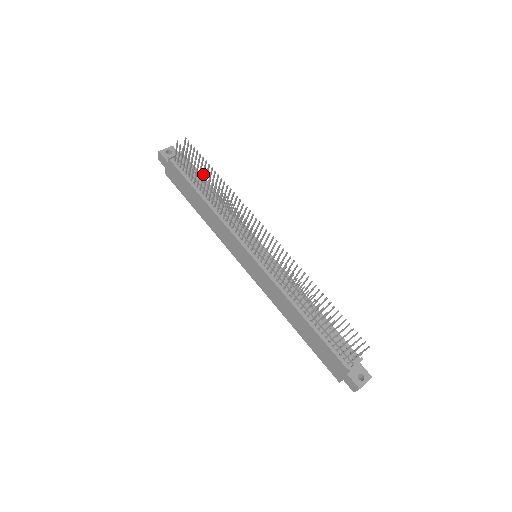
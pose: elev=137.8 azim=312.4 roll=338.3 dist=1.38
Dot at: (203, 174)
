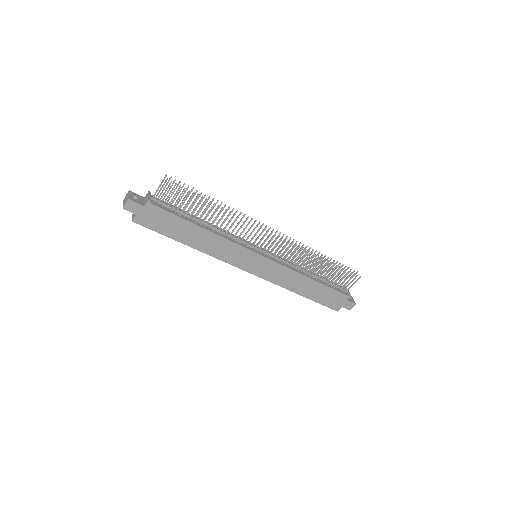
Dot at: occluded
